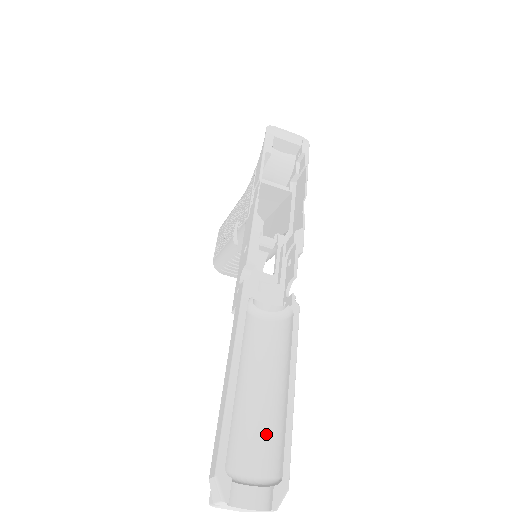
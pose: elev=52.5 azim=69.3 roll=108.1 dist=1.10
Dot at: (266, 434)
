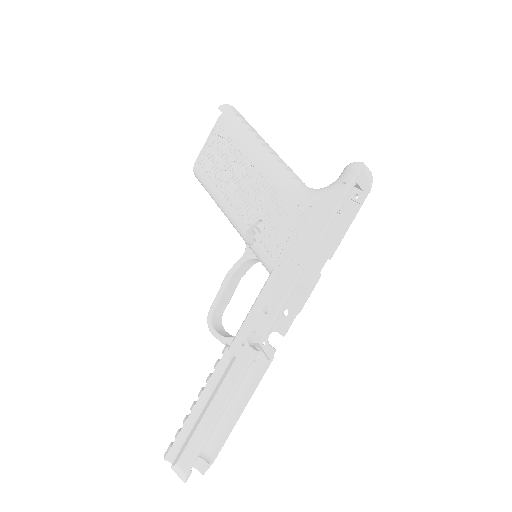
Dot at: occluded
